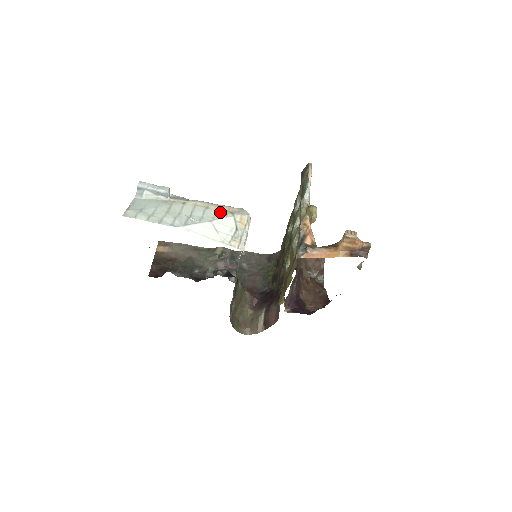
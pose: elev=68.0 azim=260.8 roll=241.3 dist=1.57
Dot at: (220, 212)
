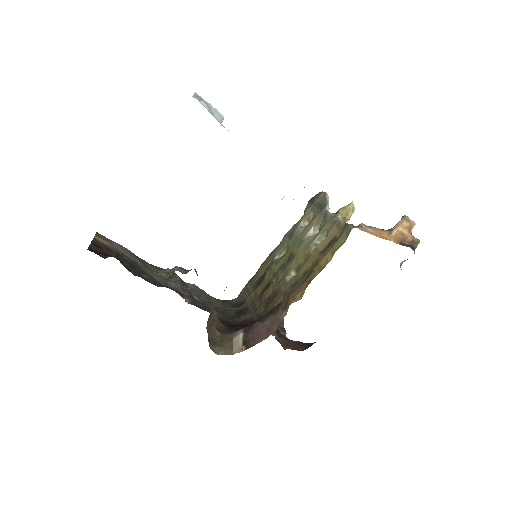
Dot at: occluded
